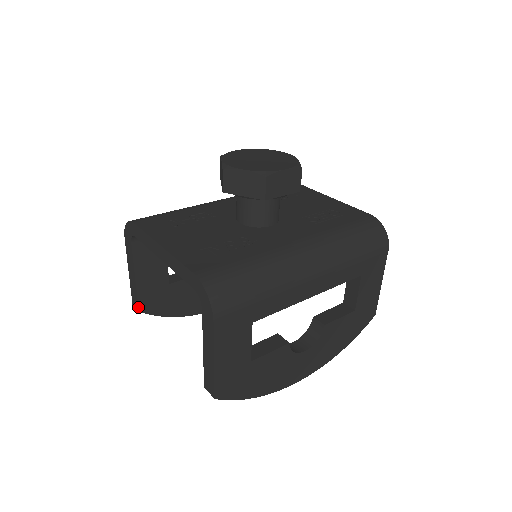
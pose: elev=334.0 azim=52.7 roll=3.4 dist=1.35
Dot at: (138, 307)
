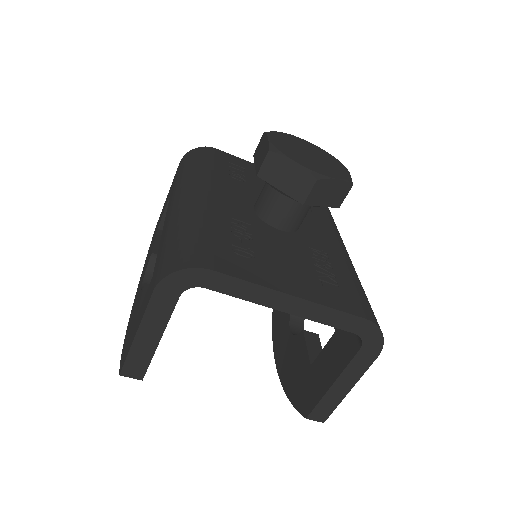
Dot at: (144, 375)
